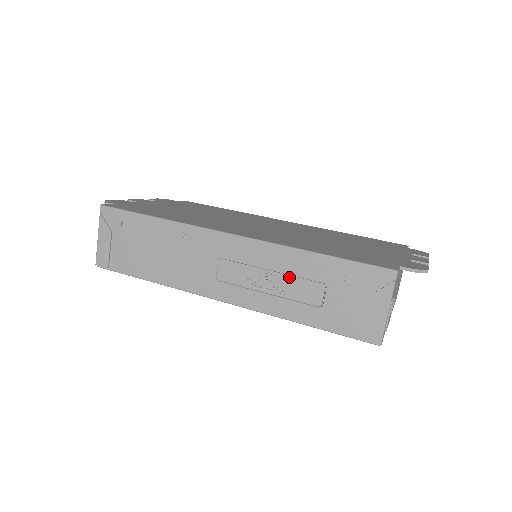
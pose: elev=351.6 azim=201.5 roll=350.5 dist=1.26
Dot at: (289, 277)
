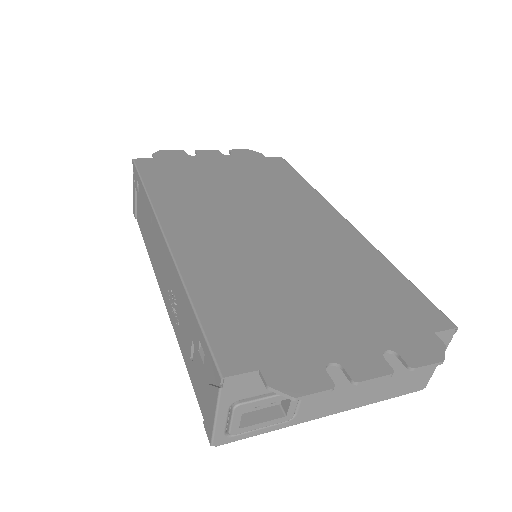
Dot at: (180, 310)
